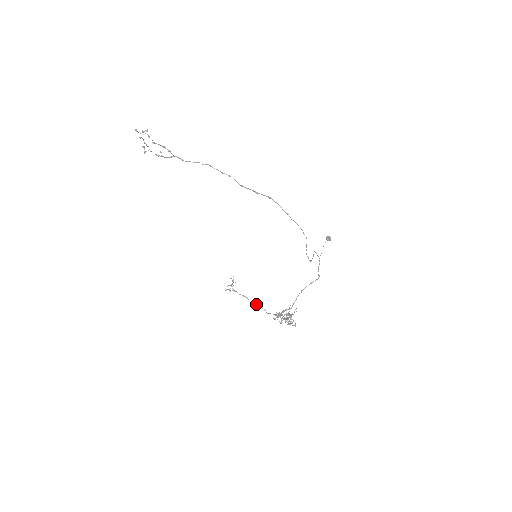
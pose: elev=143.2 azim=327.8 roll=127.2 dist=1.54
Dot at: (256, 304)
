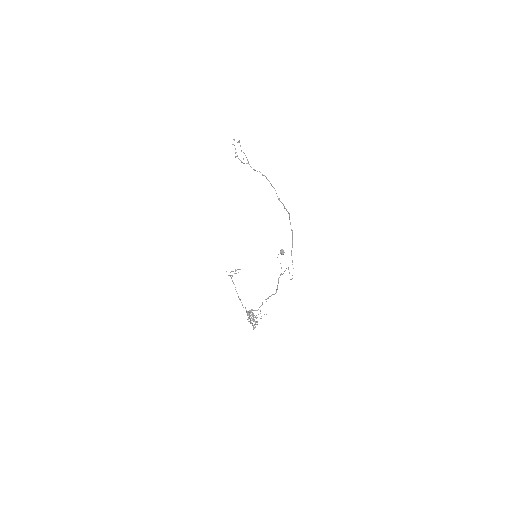
Dot at: occluded
